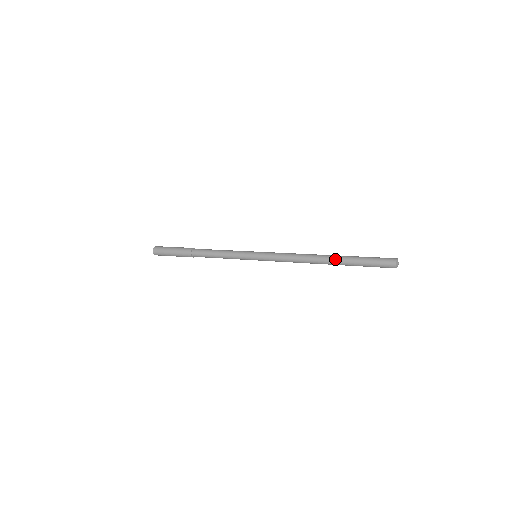
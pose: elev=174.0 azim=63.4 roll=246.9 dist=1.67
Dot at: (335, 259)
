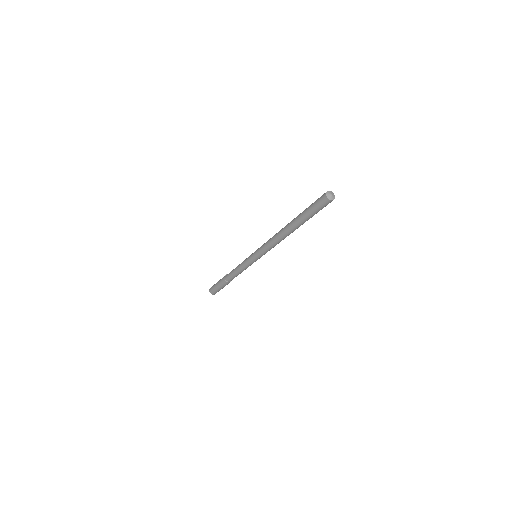
Dot at: (292, 224)
